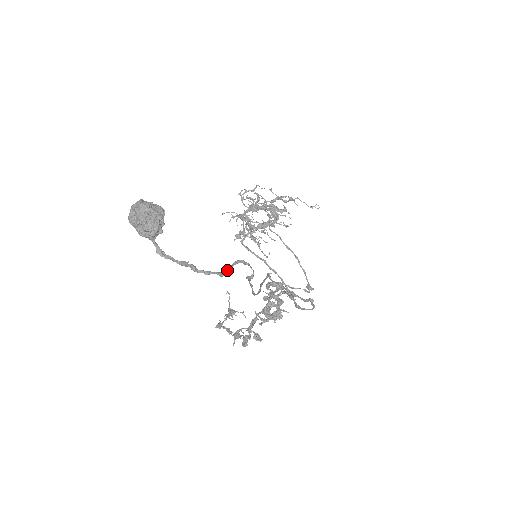
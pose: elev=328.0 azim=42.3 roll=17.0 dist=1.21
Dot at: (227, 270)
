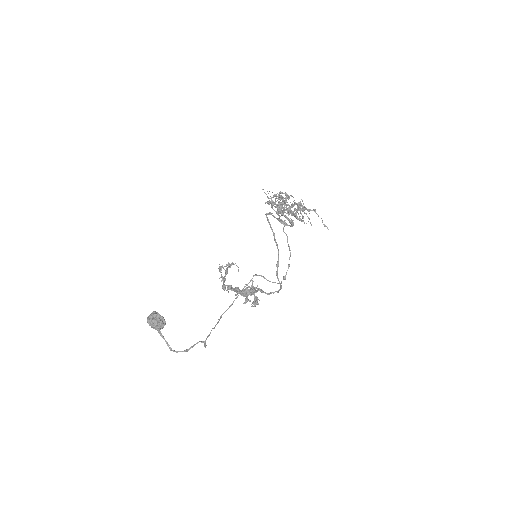
Dot at: (190, 348)
